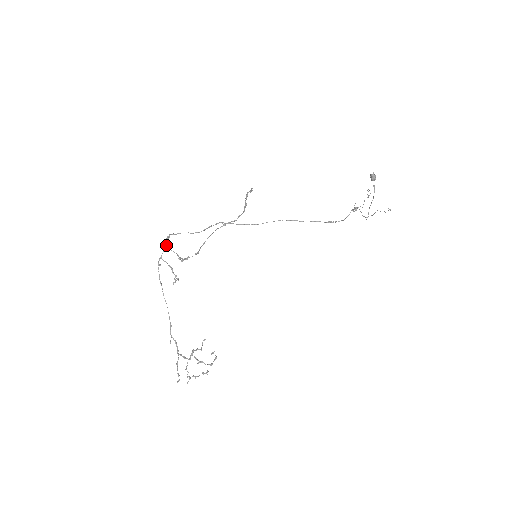
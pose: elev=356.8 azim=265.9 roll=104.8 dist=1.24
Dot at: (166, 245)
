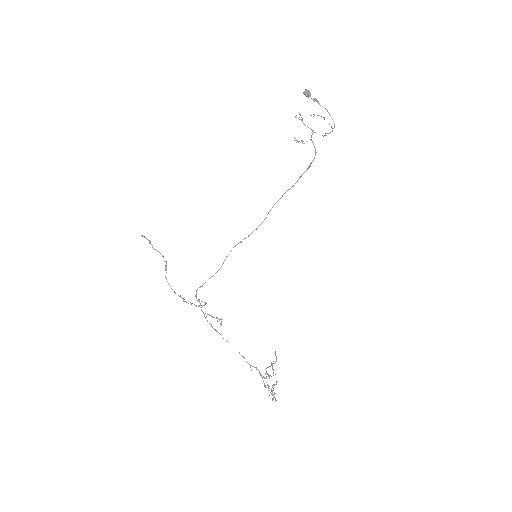
Dot at: (197, 300)
